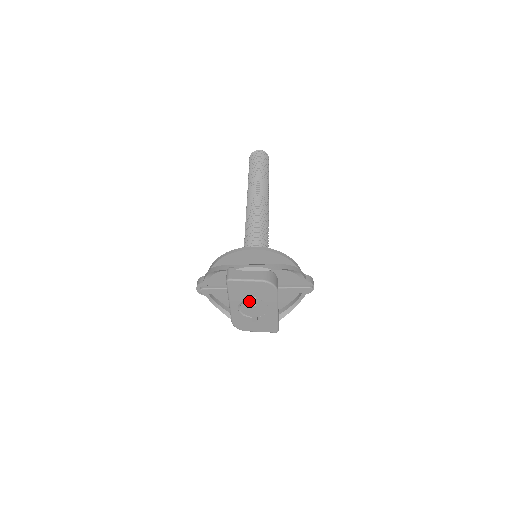
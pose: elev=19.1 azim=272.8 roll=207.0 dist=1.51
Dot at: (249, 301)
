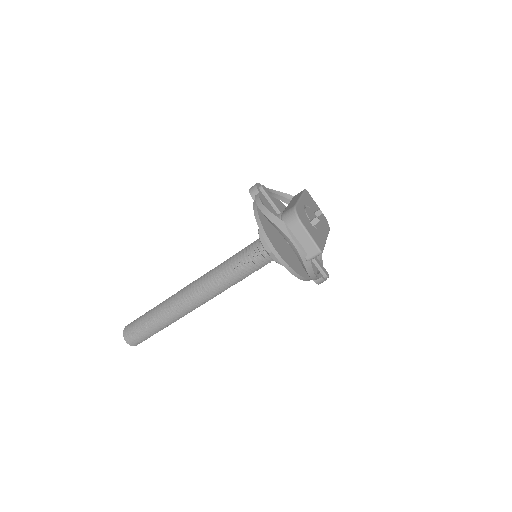
Dot at: (313, 212)
